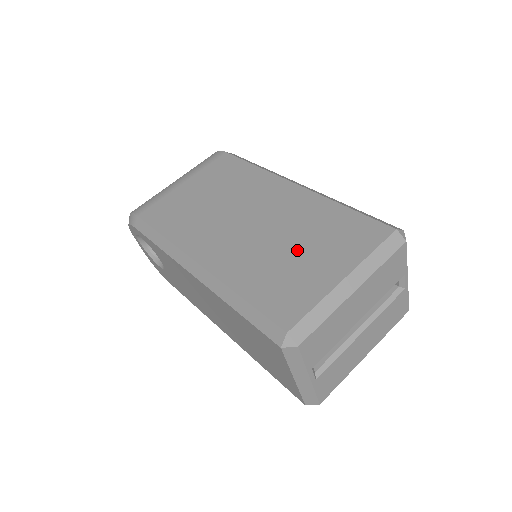
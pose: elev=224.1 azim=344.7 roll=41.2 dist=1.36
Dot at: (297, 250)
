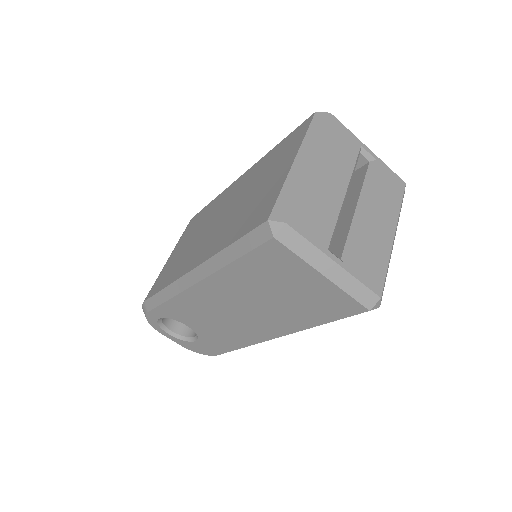
Dot at: (256, 190)
